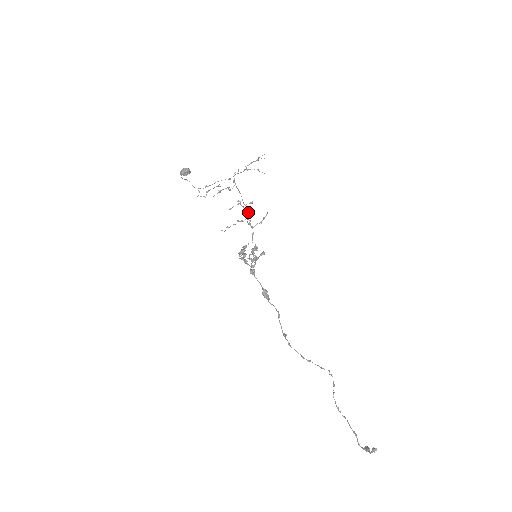
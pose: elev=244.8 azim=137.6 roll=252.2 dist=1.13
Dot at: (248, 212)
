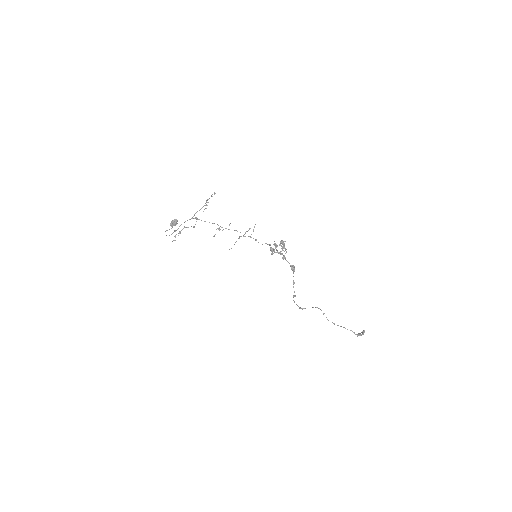
Dot at: (236, 230)
